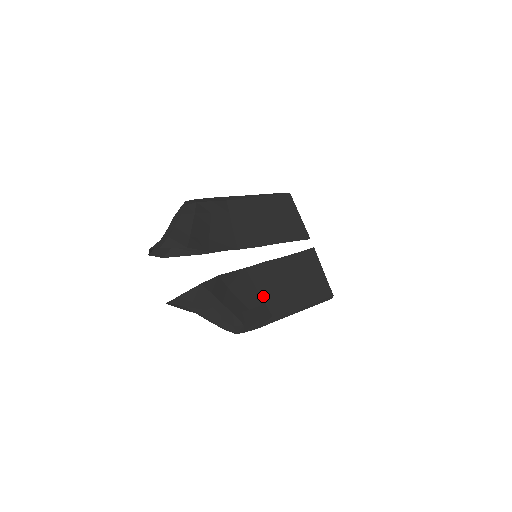
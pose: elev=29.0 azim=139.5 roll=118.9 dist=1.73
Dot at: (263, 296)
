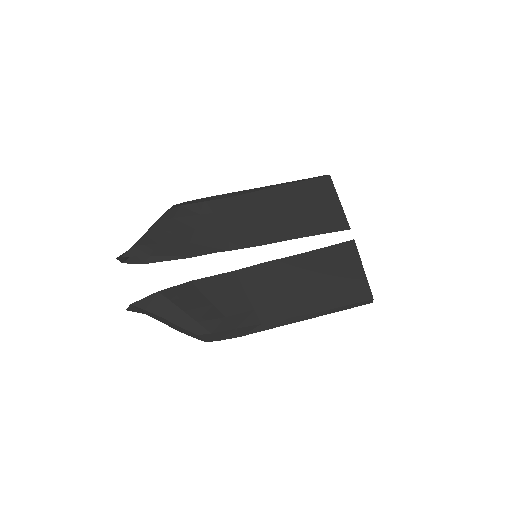
Dot at: (253, 301)
